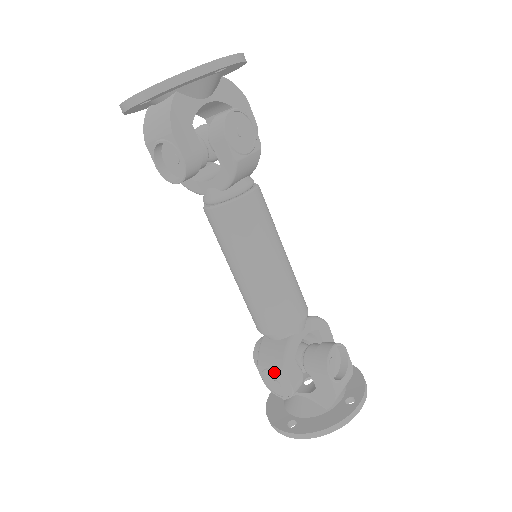
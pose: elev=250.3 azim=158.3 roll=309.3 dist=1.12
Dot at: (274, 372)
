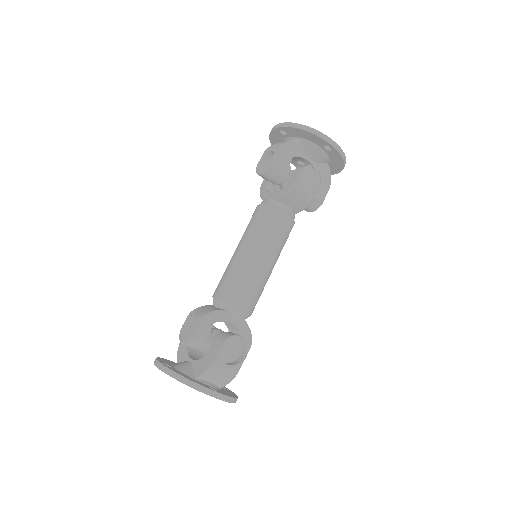
Dot at: (195, 318)
